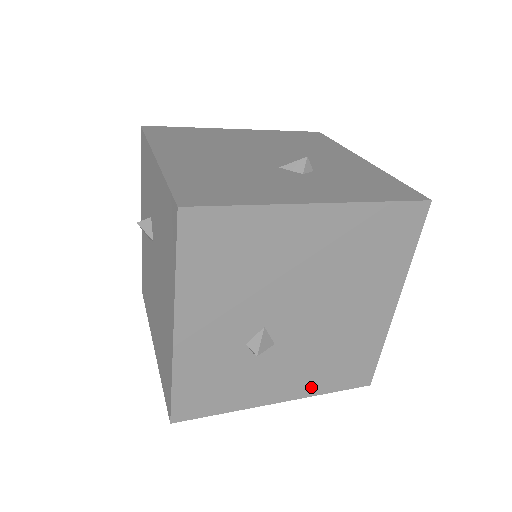
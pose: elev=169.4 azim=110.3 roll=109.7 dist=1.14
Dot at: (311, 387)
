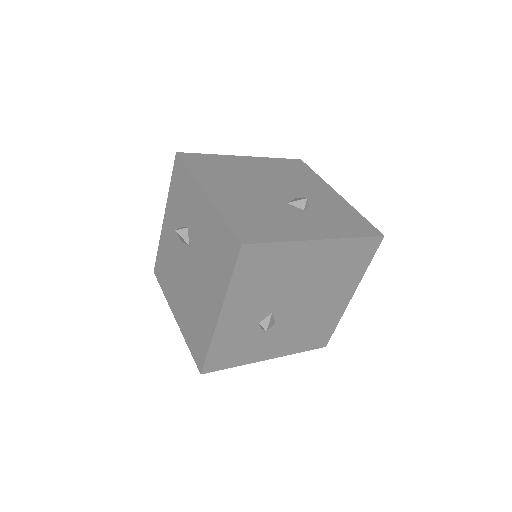
Dot at: (290, 349)
